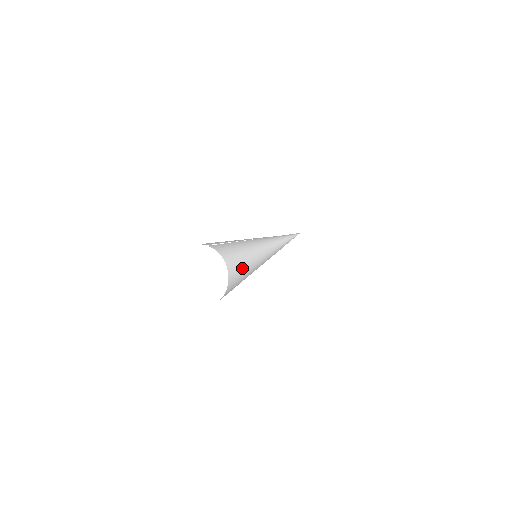
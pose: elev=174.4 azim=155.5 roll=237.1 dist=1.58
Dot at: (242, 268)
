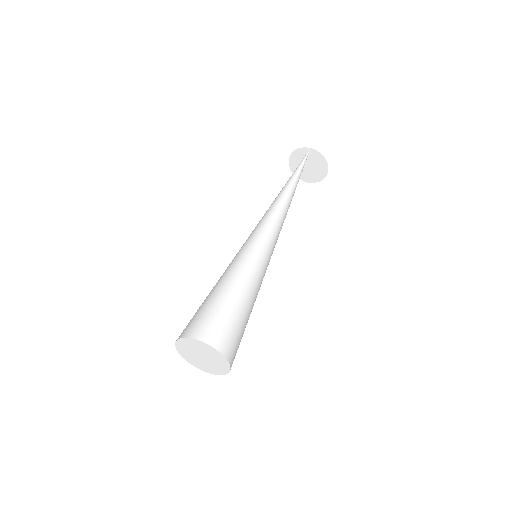
Dot at: (237, 264)
